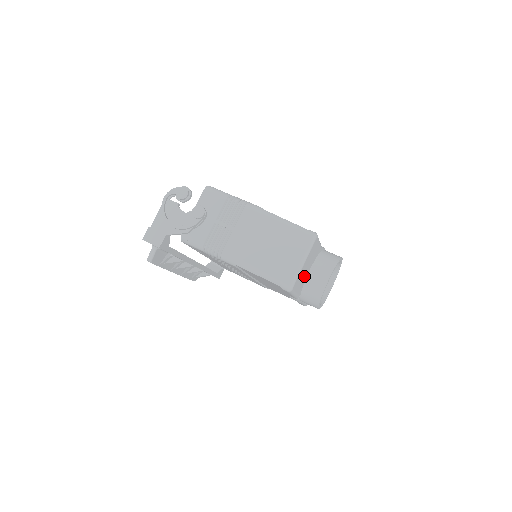
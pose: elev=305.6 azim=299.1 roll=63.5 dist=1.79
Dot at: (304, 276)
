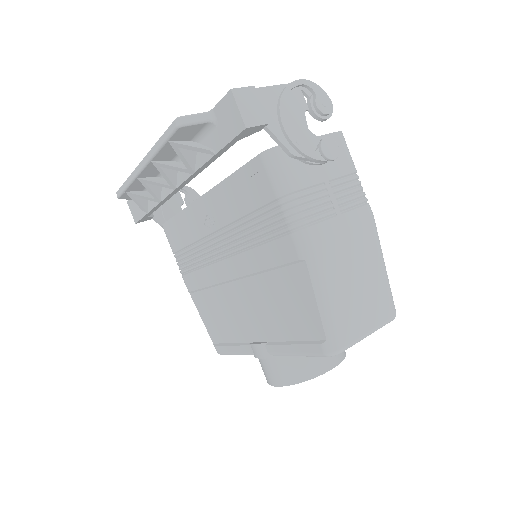
Dot at: occluded
